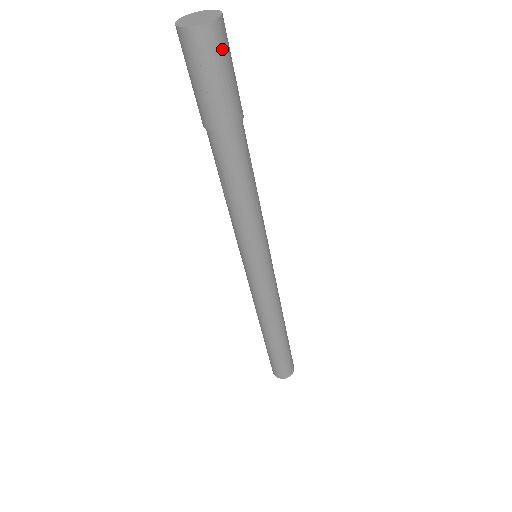
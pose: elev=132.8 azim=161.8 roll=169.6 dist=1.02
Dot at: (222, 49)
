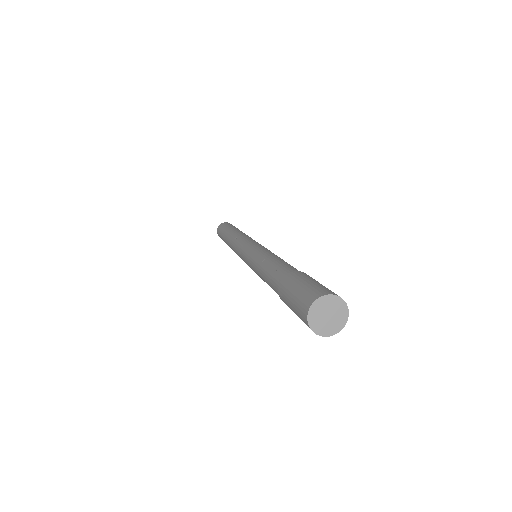
Dot at: occluded
